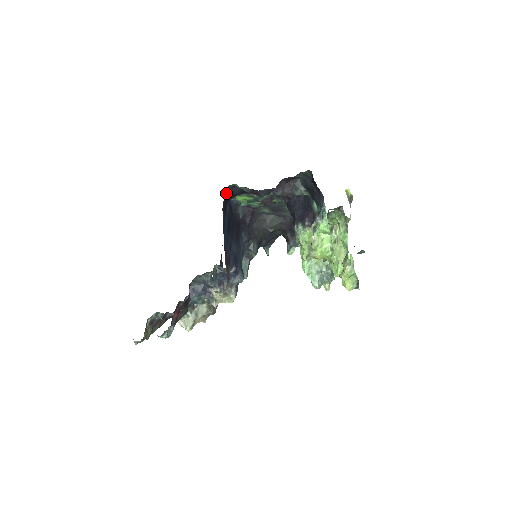
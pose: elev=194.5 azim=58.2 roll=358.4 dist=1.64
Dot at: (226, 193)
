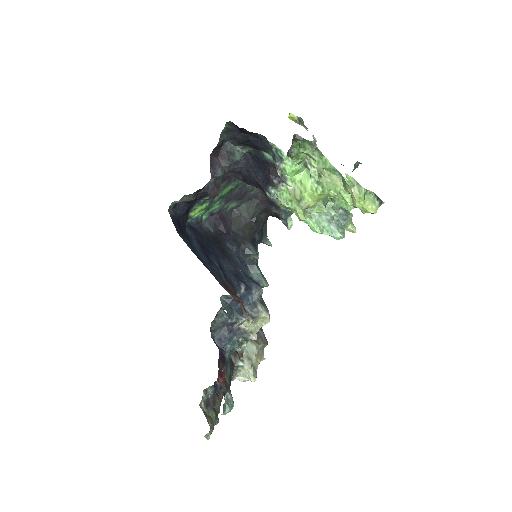
Dot at: (172, 218)
